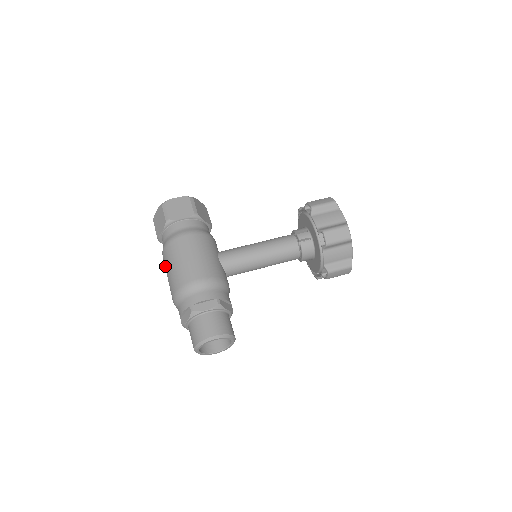
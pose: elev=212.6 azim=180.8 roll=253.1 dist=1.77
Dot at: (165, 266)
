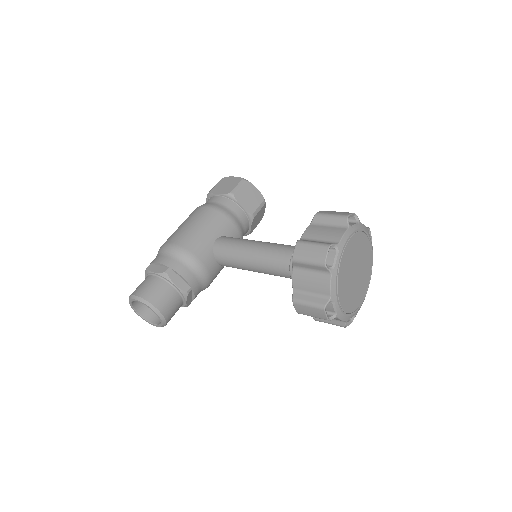
Dot at: occluded
